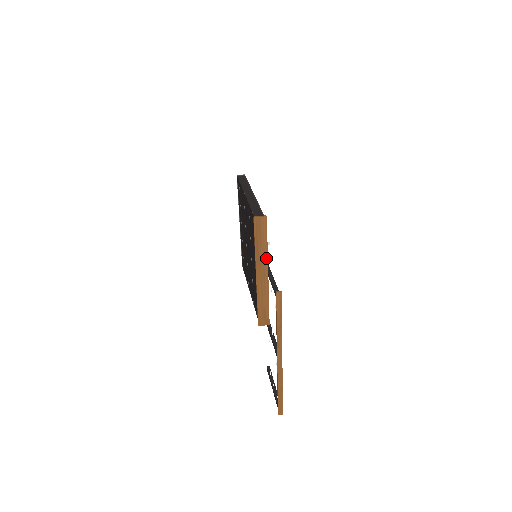
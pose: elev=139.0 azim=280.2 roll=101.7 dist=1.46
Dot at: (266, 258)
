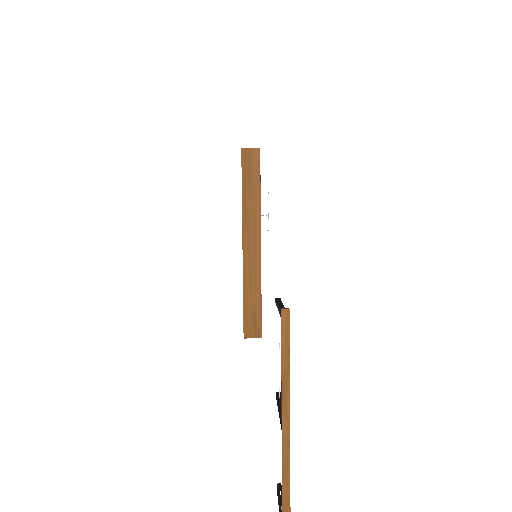
Dot at: (258, 216)
